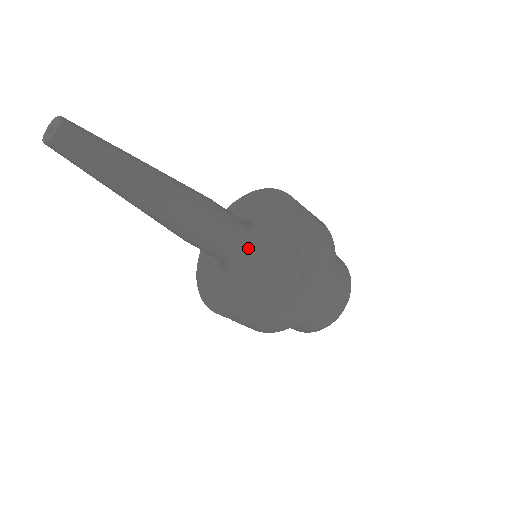
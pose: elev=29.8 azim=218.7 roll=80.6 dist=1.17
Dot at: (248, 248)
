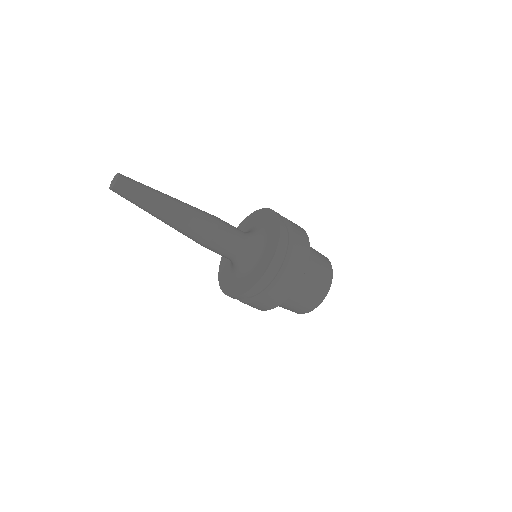
Dot at: (247, 242)
